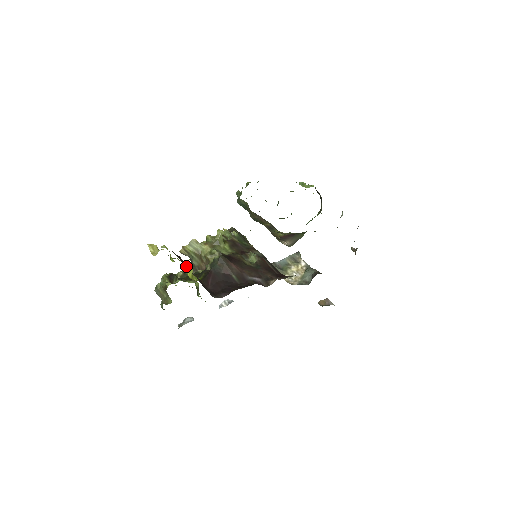
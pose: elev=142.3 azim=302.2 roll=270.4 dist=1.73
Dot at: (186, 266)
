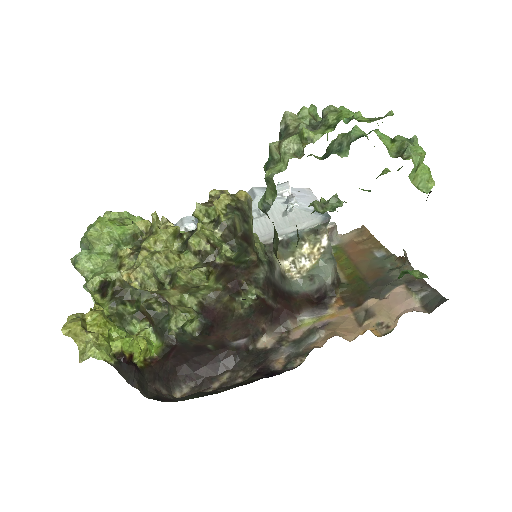
Dot at: (137, 357)
